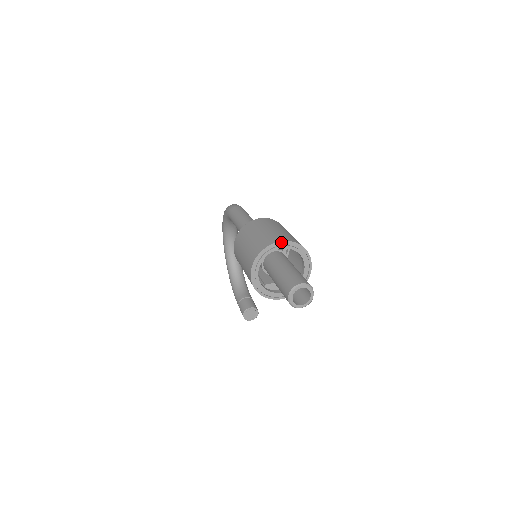
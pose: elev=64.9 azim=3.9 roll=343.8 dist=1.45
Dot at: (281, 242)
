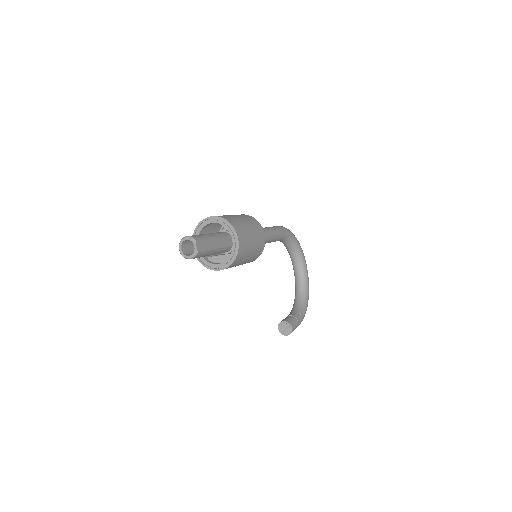
Dot at: (211, 217)
